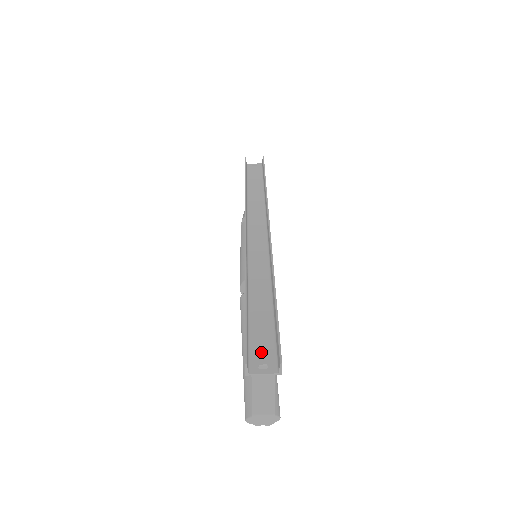
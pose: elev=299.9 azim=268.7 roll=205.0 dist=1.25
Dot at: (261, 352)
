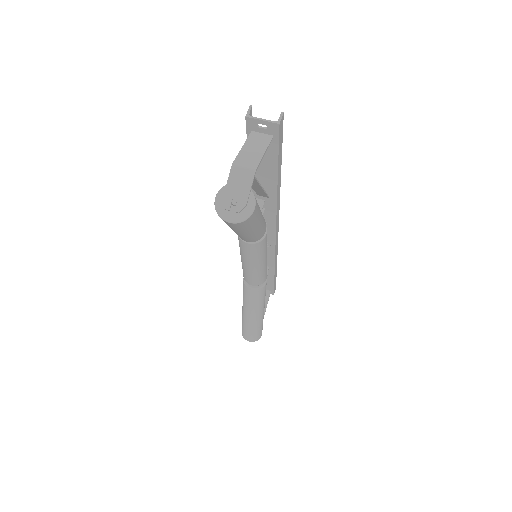
Dot at: occluded
